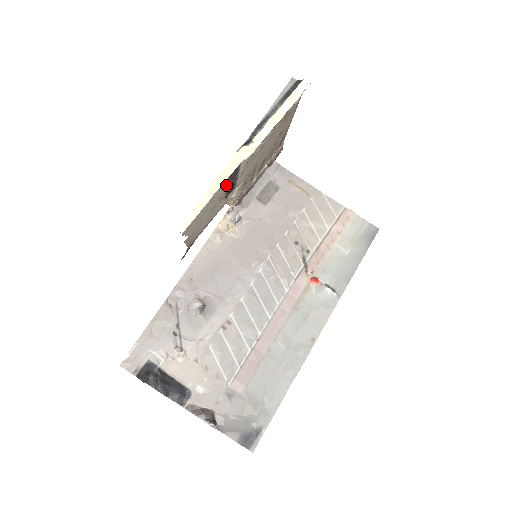
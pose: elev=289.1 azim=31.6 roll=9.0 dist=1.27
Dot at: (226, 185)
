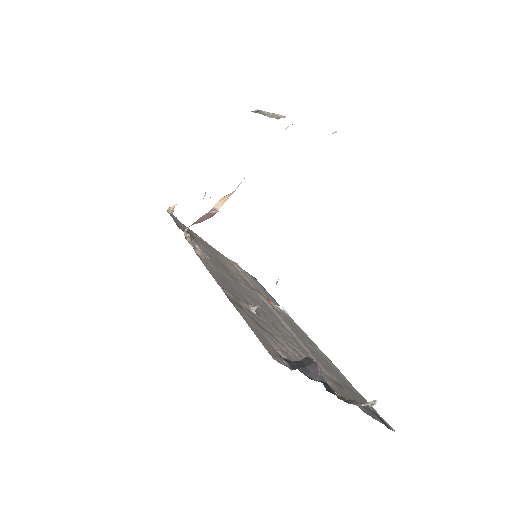
Dot at: occluded
